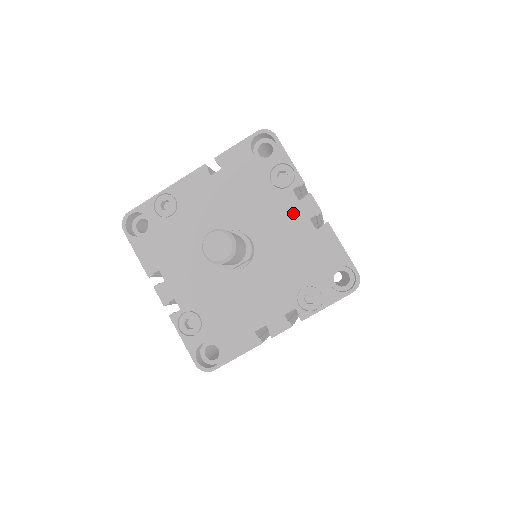
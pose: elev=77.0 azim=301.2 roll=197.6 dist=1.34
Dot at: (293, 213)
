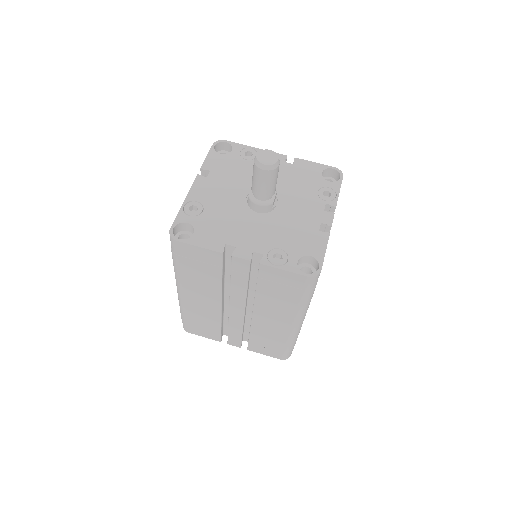
Dot at: occluded
